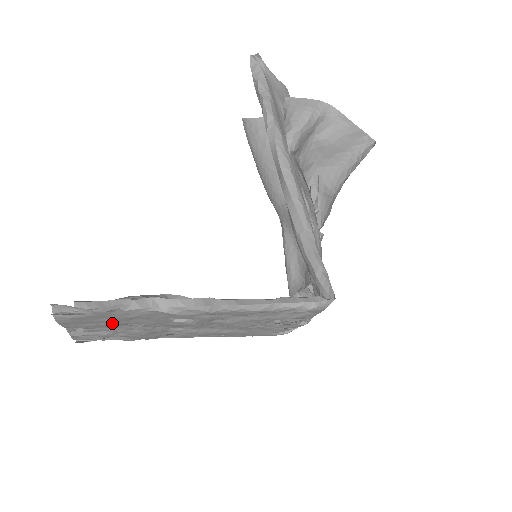
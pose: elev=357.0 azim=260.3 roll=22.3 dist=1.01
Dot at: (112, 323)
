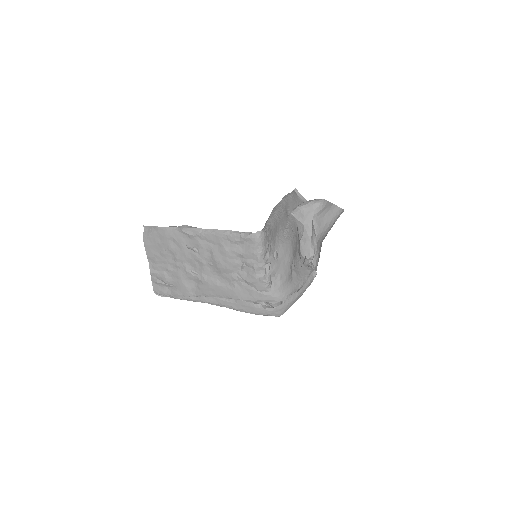
Dot at: (164, 250)
